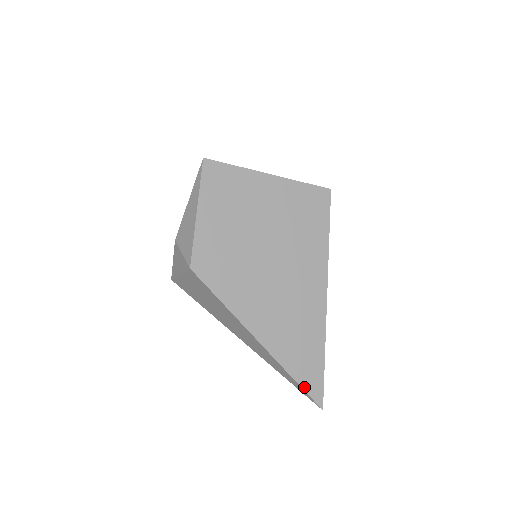
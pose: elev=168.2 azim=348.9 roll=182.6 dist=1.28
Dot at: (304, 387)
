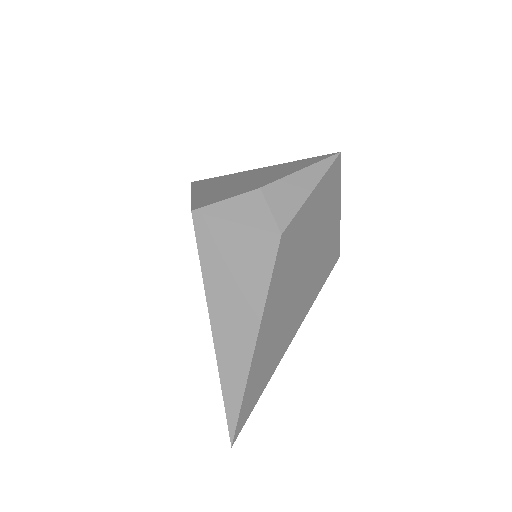
Dot at: (240, 416)
